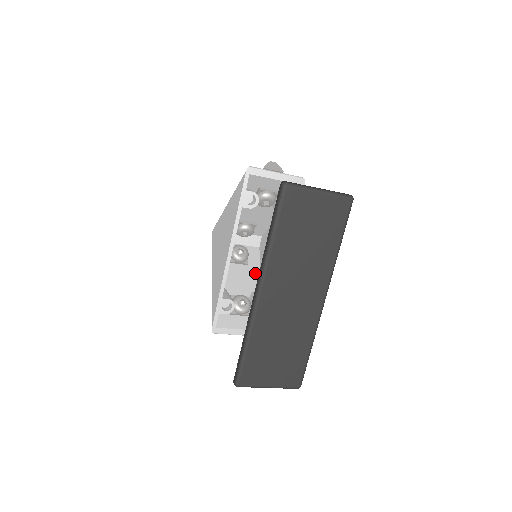
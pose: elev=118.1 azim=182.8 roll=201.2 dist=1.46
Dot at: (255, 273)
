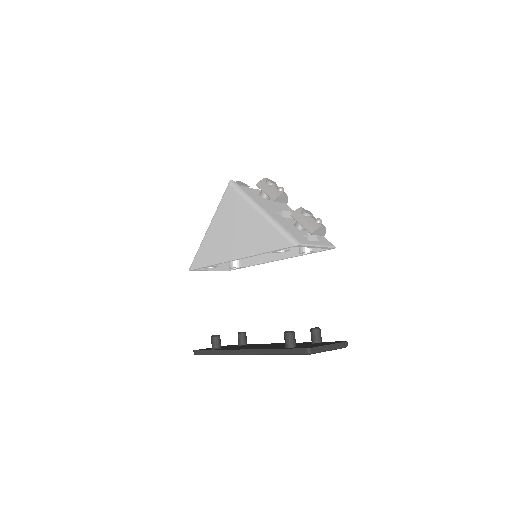
Dot at: occluded
